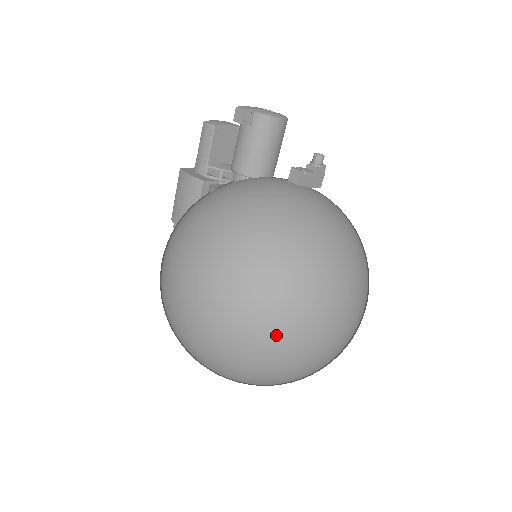
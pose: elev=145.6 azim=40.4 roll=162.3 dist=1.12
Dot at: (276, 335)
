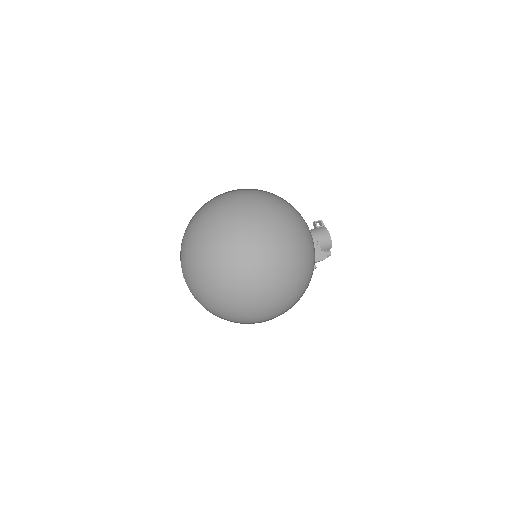
Dot at: (247, 204)
